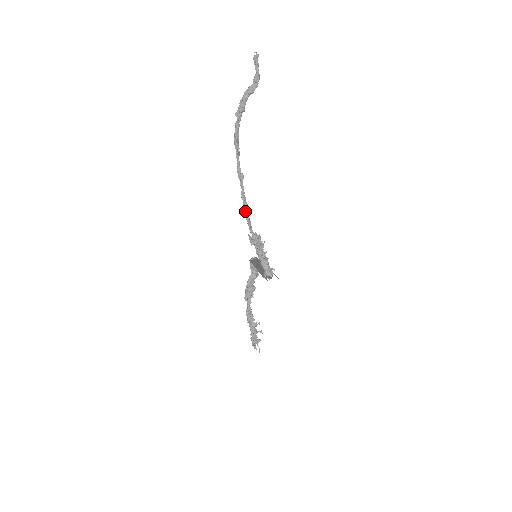
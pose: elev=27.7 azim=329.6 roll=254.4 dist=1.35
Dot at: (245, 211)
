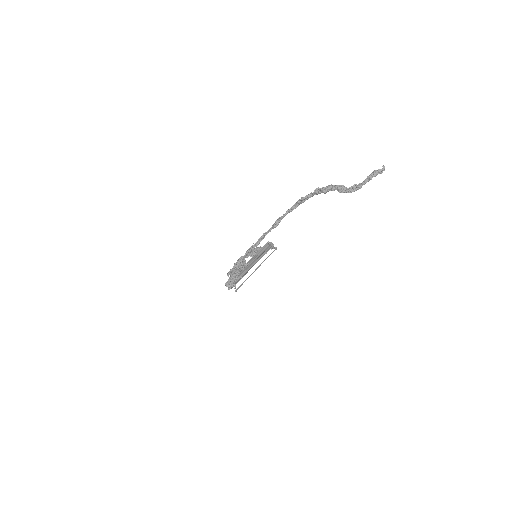
Dot at: (254, 244)
